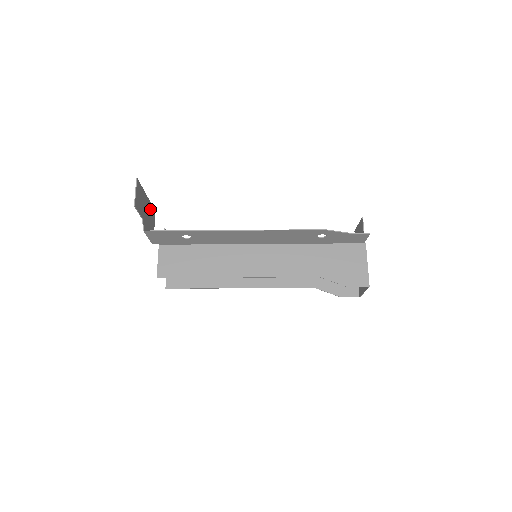
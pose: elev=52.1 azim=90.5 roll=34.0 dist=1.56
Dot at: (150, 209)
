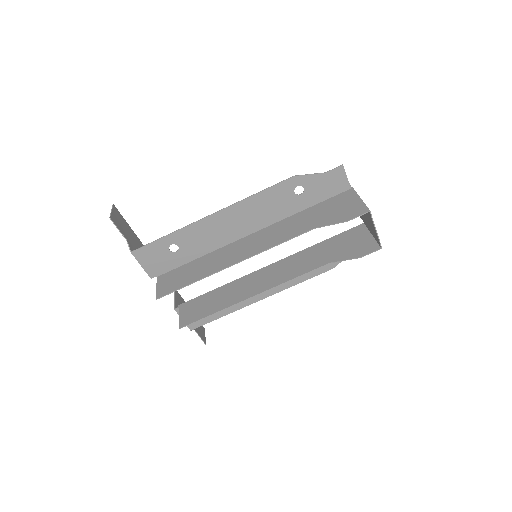
Dot at: occluded
